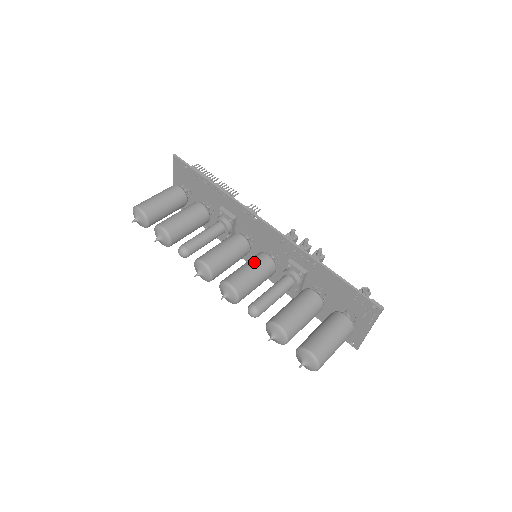
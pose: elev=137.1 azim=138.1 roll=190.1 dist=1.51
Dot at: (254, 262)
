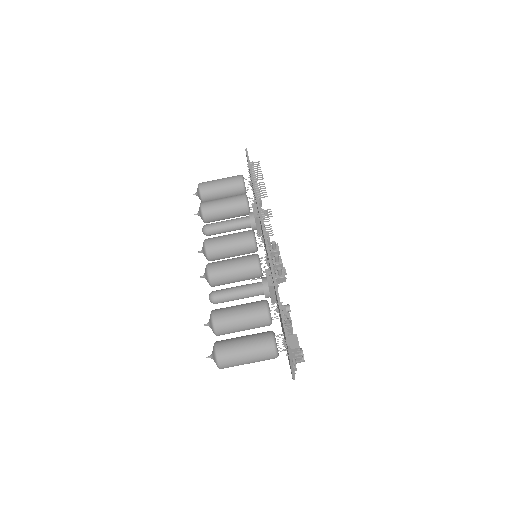
Dot at: (241, 259)
